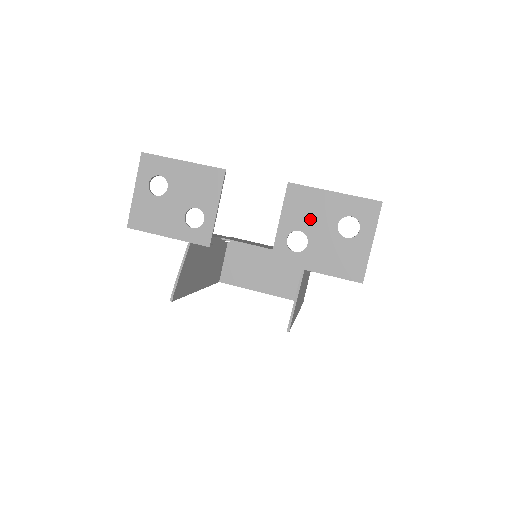
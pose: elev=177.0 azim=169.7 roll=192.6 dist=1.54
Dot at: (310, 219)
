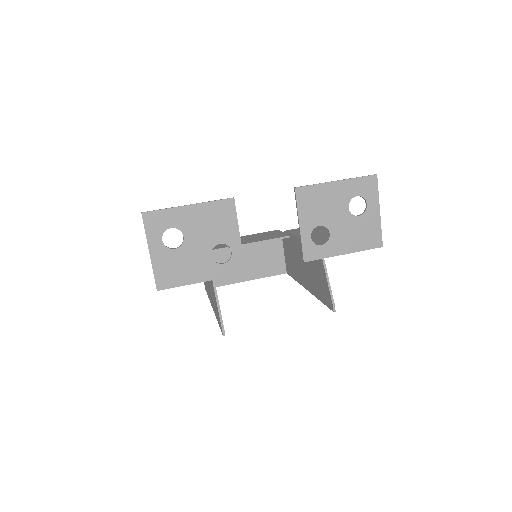
Dot at: (325, 212)
